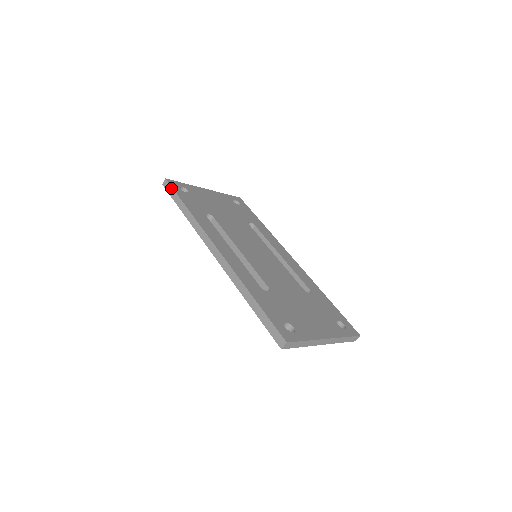
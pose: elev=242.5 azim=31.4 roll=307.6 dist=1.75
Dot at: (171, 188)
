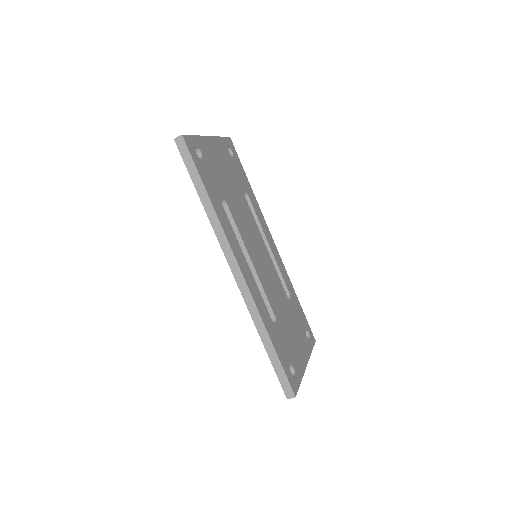
Dot at: (189, 156)
